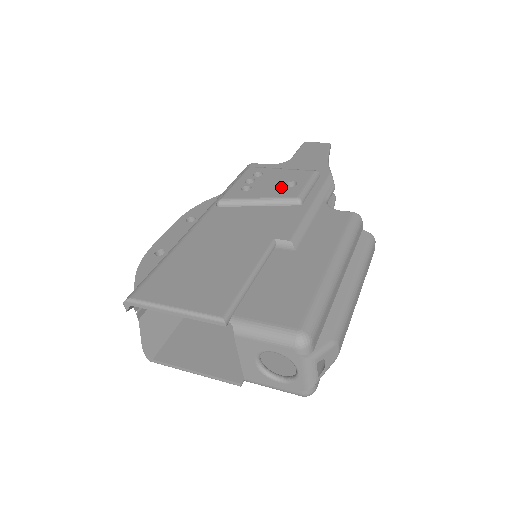
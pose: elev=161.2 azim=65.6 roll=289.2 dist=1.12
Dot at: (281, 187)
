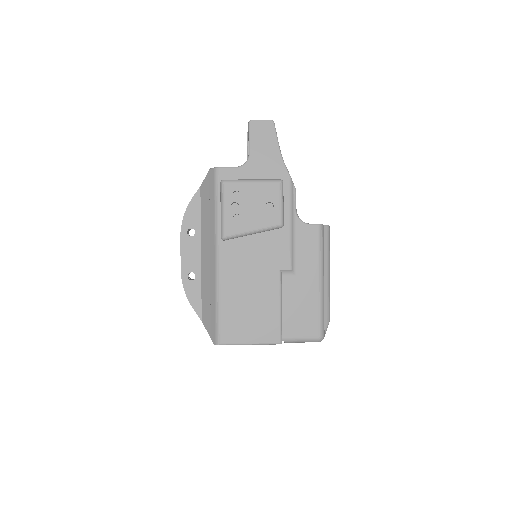
Dot at: (263, 212)
